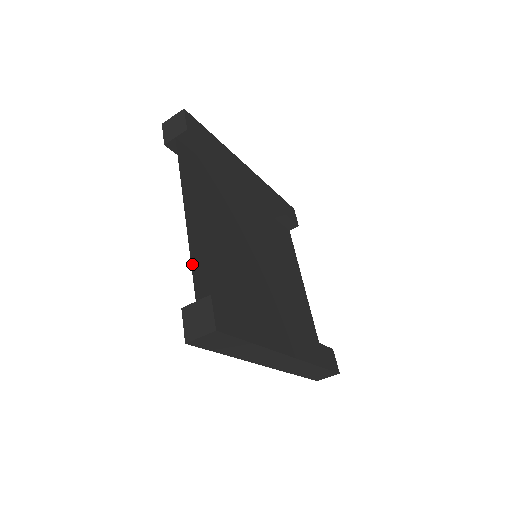
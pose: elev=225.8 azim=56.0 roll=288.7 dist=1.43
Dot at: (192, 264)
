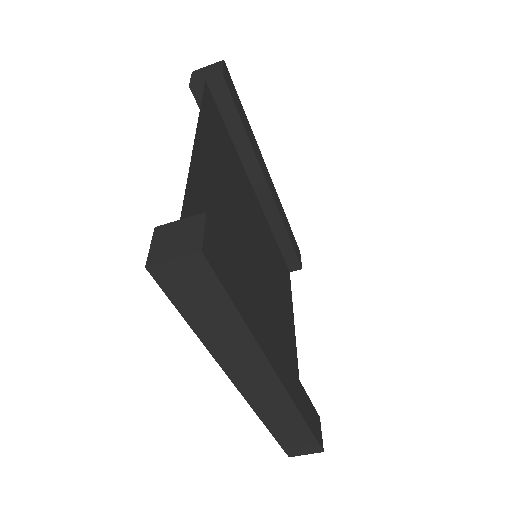
Dot at: (188, 183)
